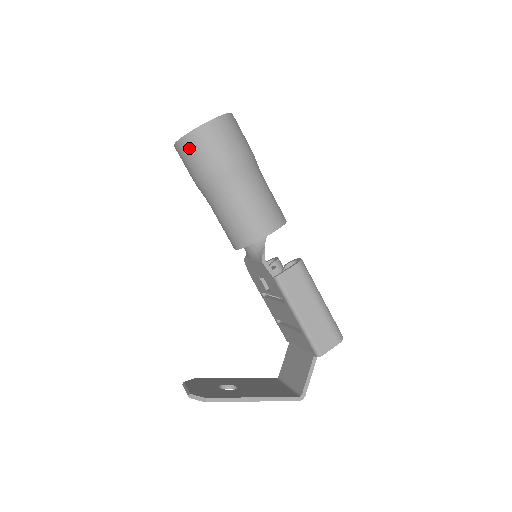
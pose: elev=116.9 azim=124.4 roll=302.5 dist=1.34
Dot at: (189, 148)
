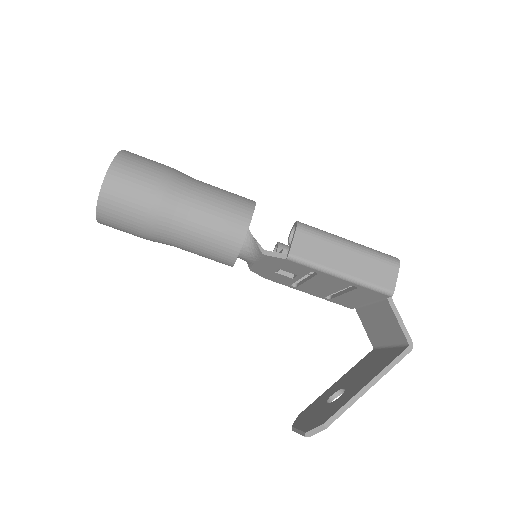
Dot at: (111, 211)
